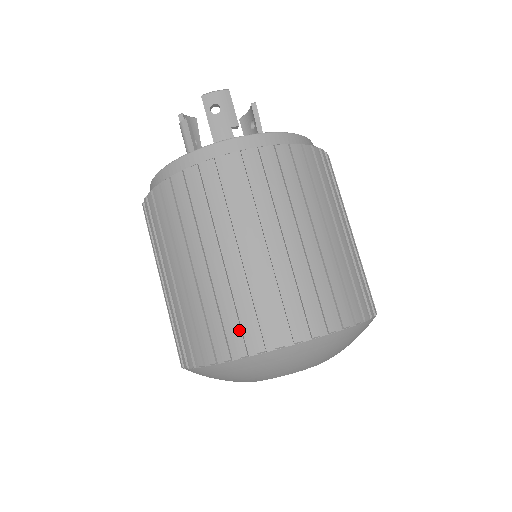
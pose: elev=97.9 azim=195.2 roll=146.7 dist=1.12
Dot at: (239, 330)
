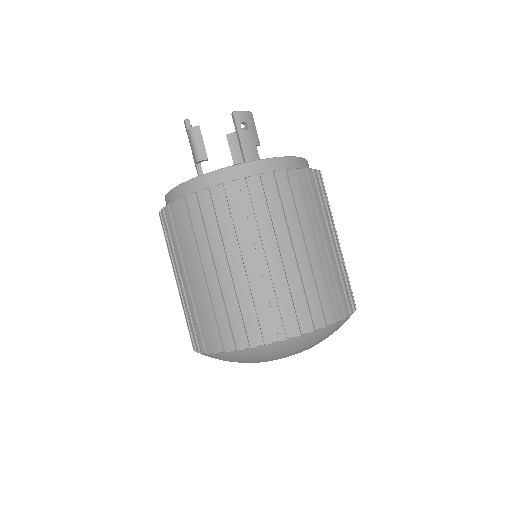
Dot at: (302, 312)
